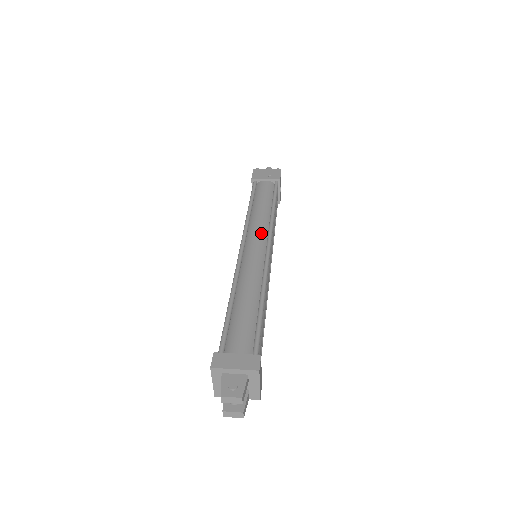
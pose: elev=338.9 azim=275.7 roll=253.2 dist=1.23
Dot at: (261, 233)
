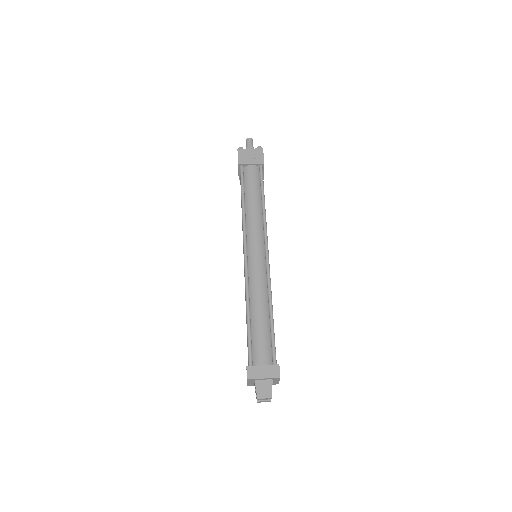
Dot at: (258, 237)
